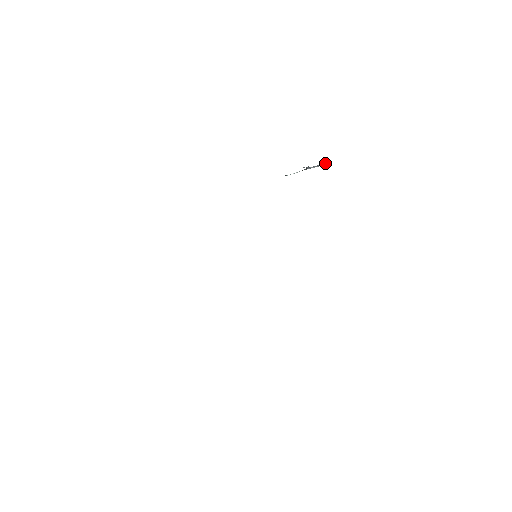
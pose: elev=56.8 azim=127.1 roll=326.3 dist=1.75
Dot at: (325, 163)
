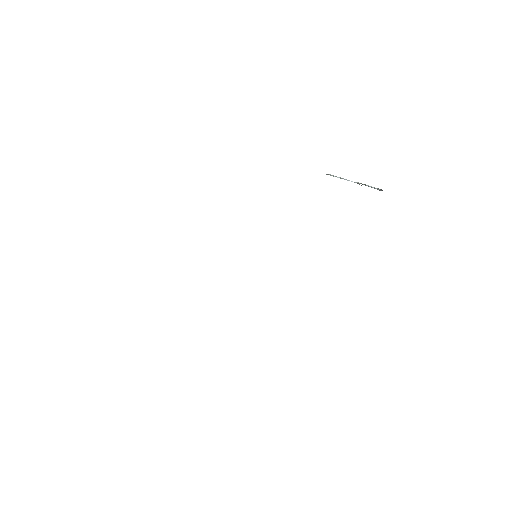
Dot at: (378, 189)
